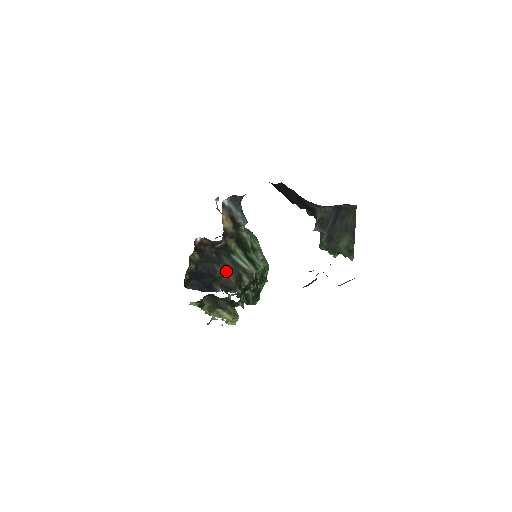
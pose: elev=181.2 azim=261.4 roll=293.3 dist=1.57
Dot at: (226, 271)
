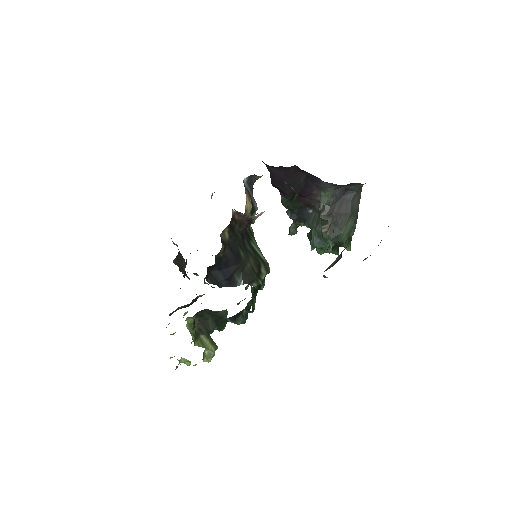
Dot at: (249, 258)
